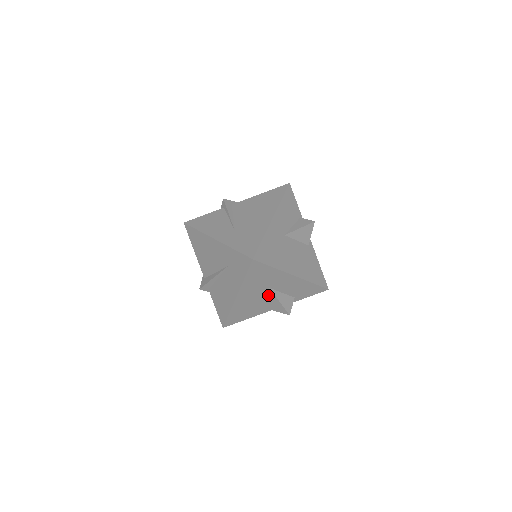
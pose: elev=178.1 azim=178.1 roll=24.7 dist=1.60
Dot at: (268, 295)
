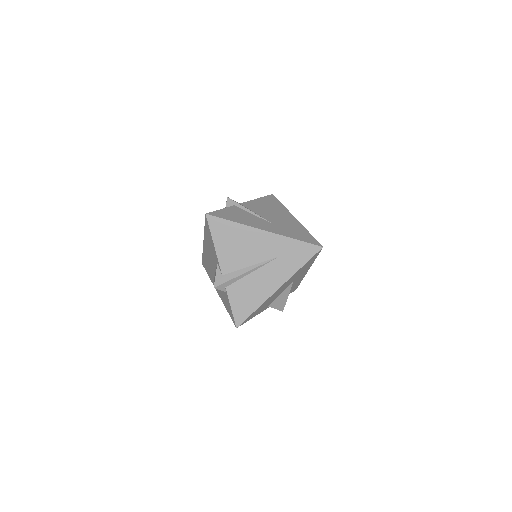
Dot at: (284, 290)
